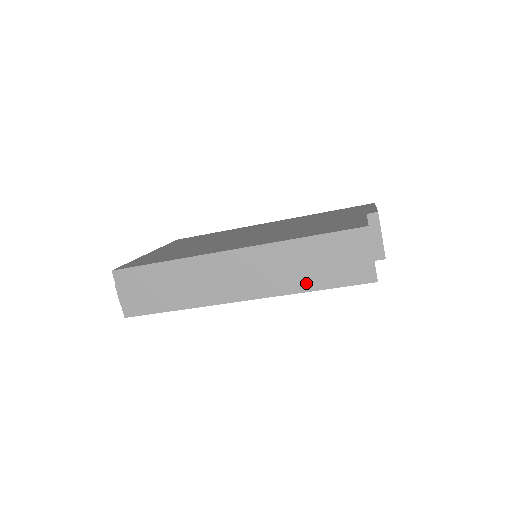
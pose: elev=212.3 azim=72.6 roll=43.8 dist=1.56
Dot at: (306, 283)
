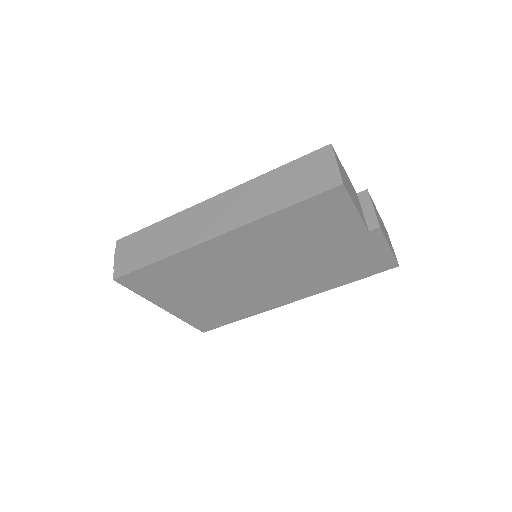
Dot at: (276, 204)
